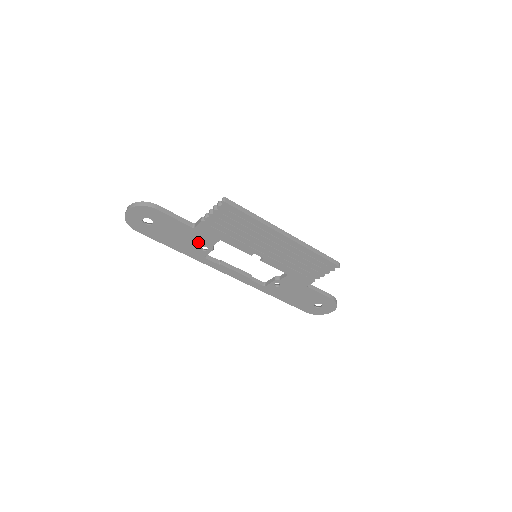
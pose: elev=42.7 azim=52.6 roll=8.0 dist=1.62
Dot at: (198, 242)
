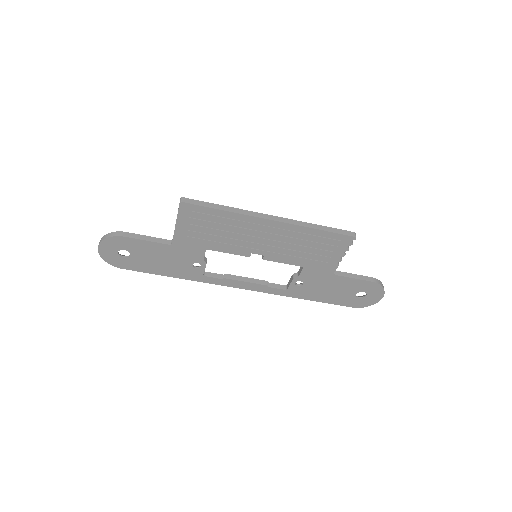
Dot at: (186, 260)
